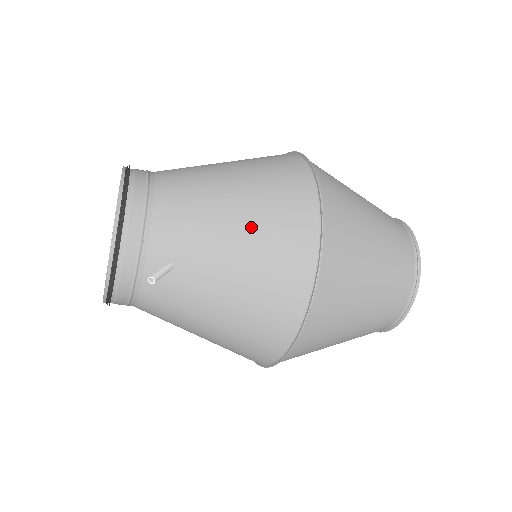
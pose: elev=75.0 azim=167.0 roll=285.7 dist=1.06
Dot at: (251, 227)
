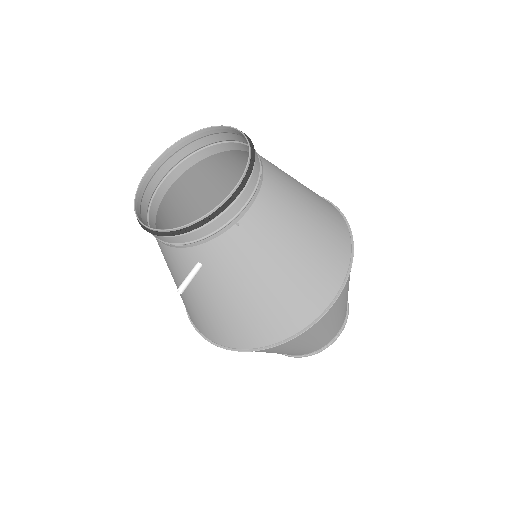
Dot at: (268, 297)
